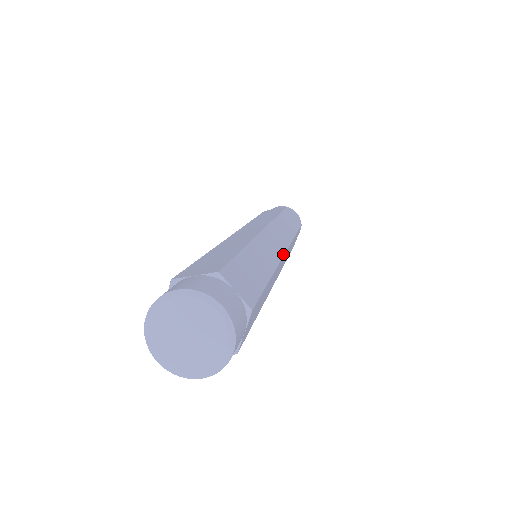
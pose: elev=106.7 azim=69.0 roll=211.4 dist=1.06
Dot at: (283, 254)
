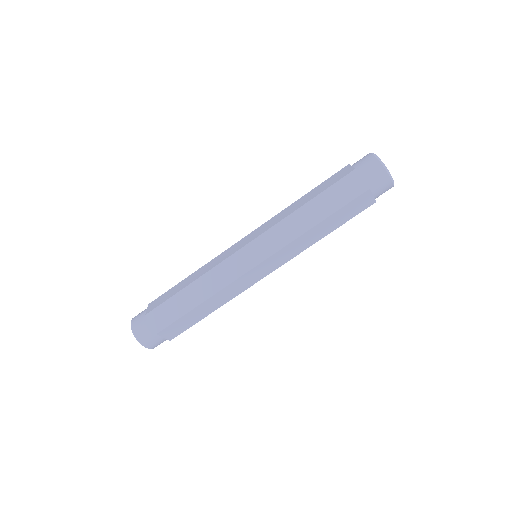
Dot at: (256, 282)
